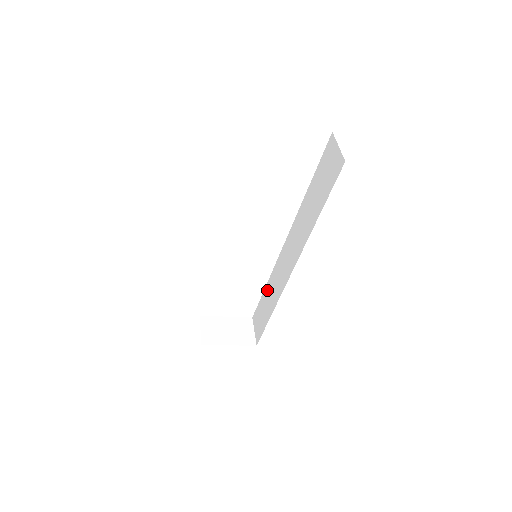
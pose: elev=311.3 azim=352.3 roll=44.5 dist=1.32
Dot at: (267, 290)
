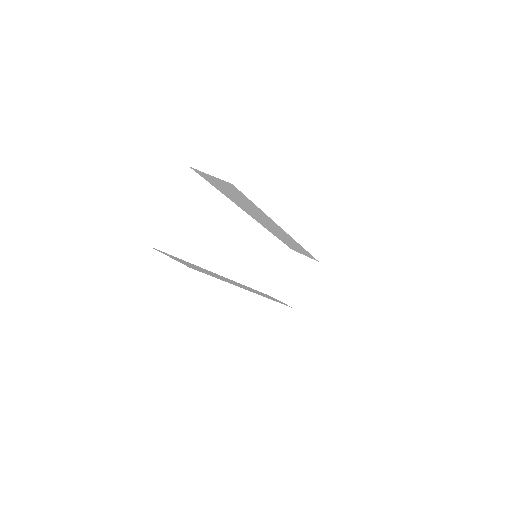
Dot at: (281, 239)
